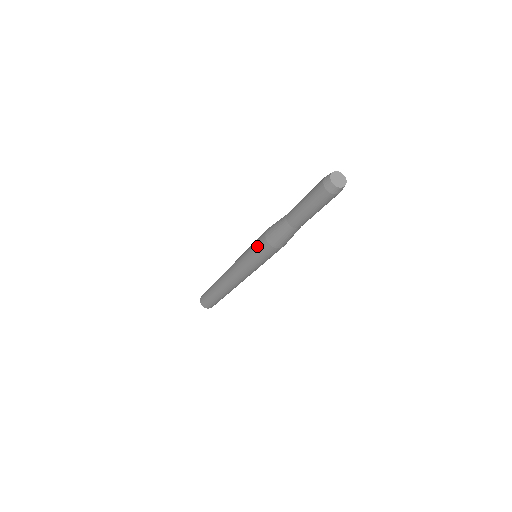
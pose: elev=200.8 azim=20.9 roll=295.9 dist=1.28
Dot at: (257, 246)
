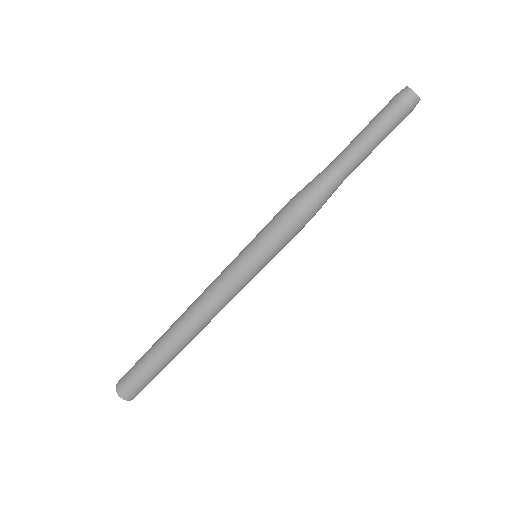
Dot at: (272, 219)
